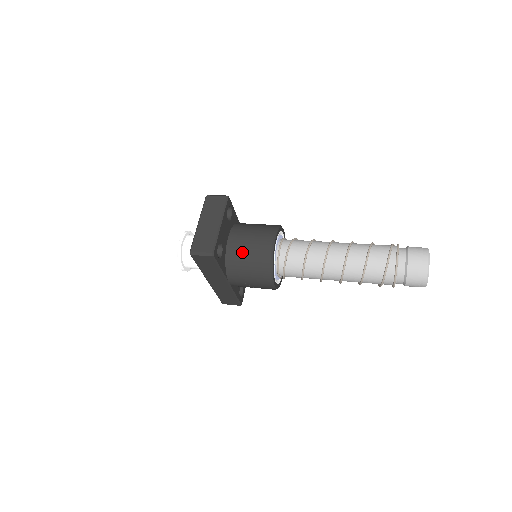
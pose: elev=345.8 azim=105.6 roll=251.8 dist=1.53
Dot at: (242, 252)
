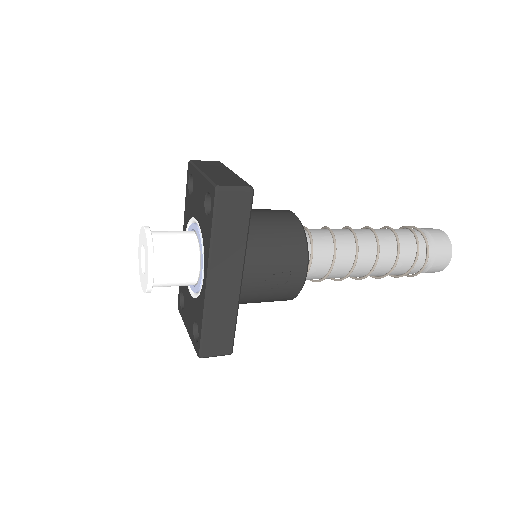
Dot at: (262, 222)
